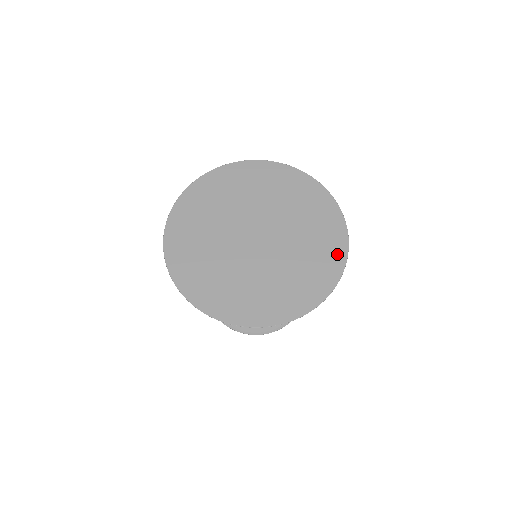
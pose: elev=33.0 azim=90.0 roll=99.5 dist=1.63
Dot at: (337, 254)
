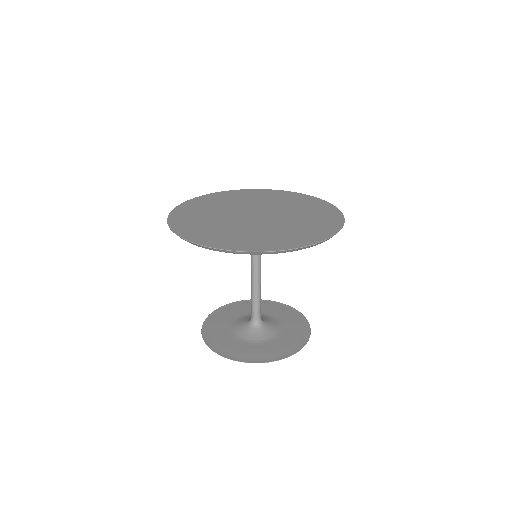
Dot at: (334, 221)
